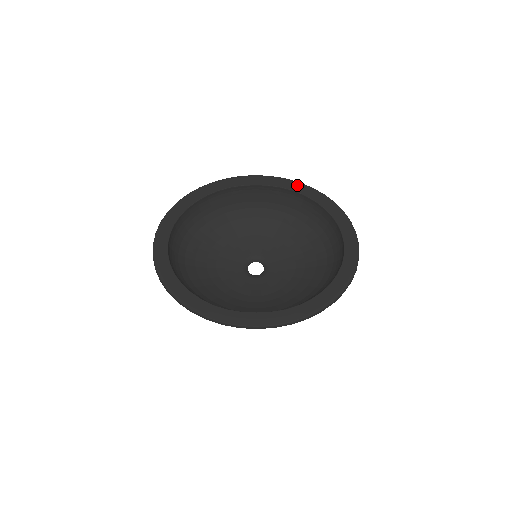
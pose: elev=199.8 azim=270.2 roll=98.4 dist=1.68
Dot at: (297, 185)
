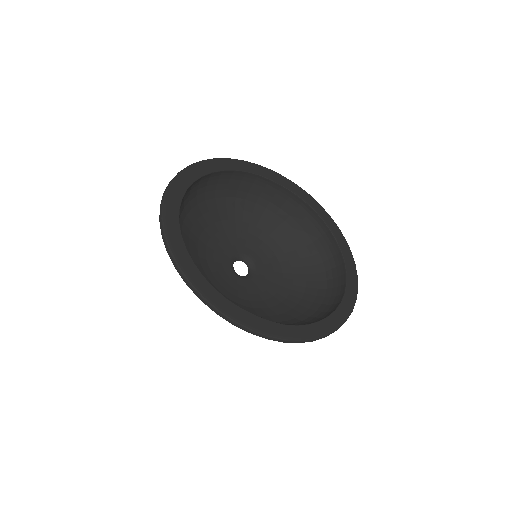
Dot at: (318, 206)
